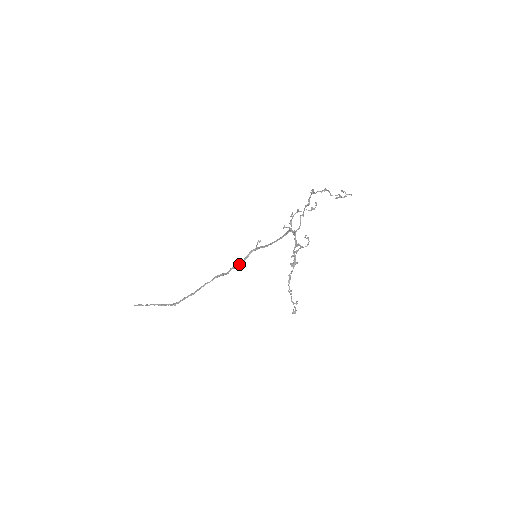
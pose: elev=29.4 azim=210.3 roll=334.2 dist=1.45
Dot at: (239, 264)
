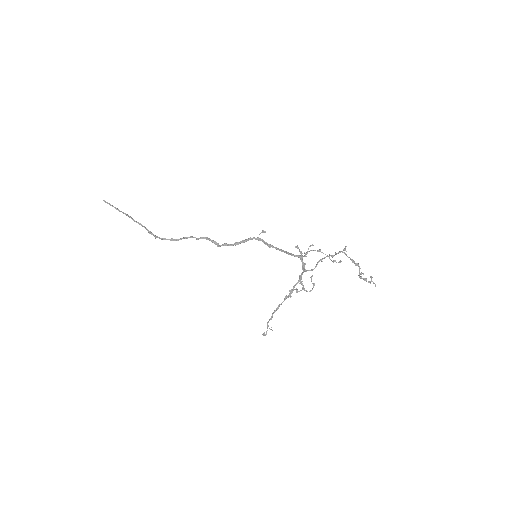
Dot at: (234, 244)
